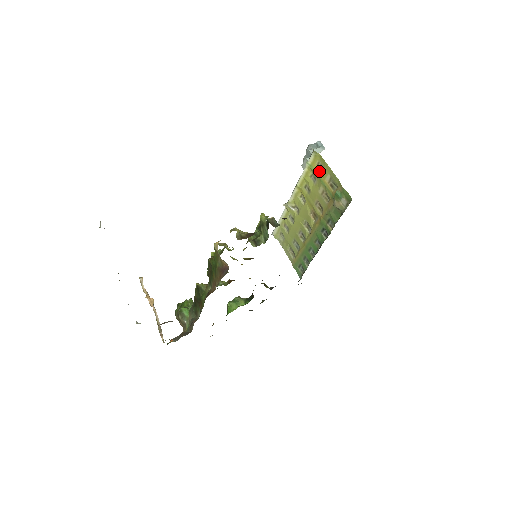
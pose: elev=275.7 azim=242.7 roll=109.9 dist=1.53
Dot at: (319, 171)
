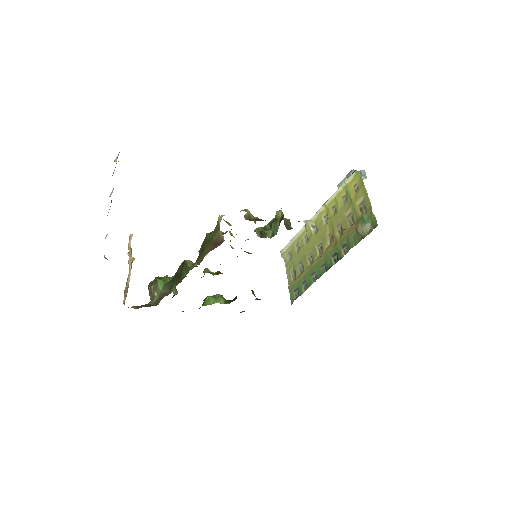
Dot at: (354, 192)
